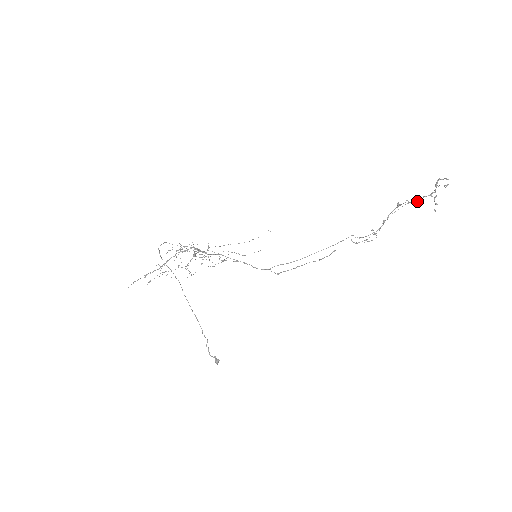
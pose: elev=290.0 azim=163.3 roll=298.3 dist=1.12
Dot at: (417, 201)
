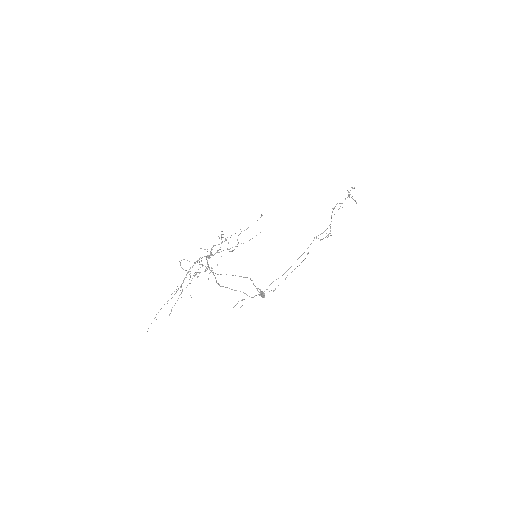
Dot at: occluded
